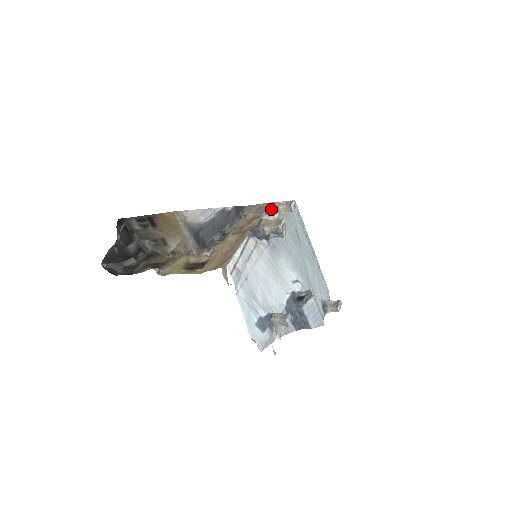
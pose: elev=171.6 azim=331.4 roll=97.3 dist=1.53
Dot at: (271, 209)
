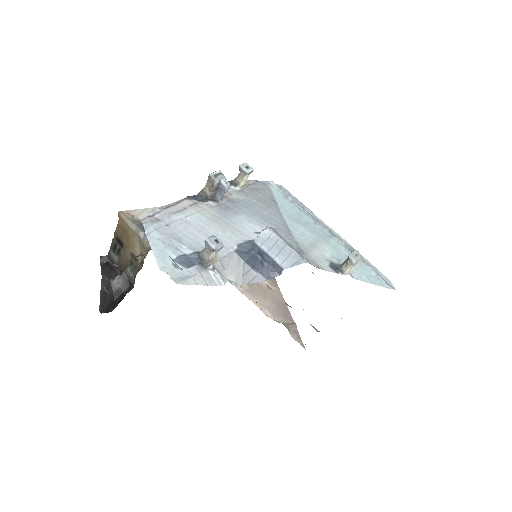
Dot at: occluded
